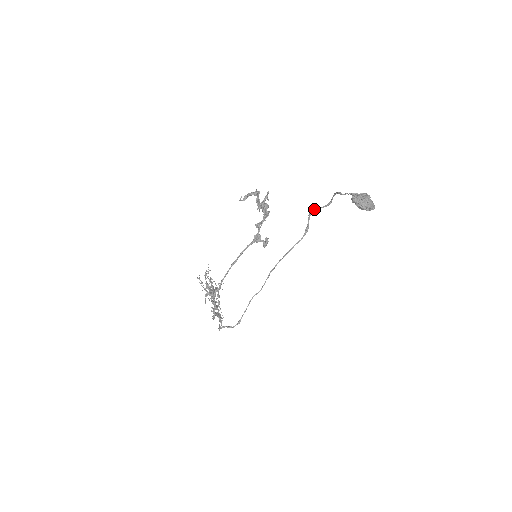
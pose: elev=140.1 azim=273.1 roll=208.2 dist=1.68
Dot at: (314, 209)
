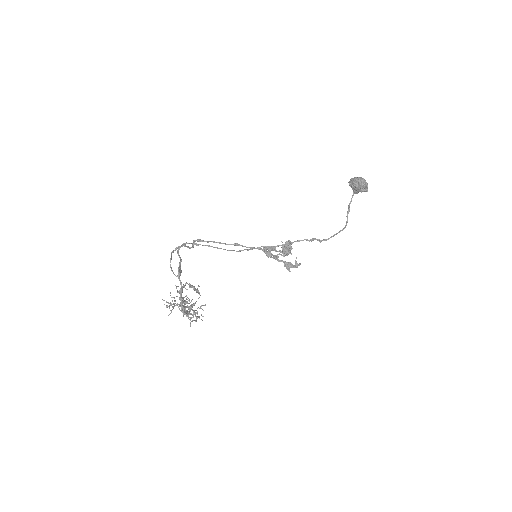
Dot at: (328, 239)
